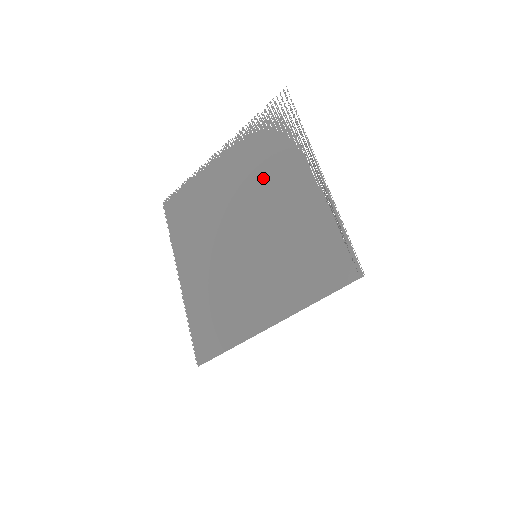
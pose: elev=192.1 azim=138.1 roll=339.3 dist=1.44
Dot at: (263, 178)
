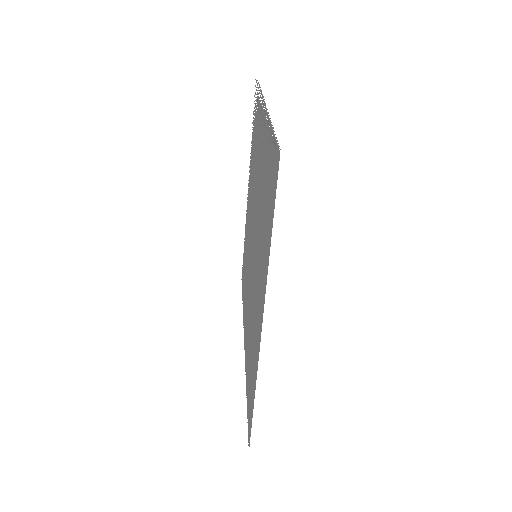
Dot at: (254, 170)
